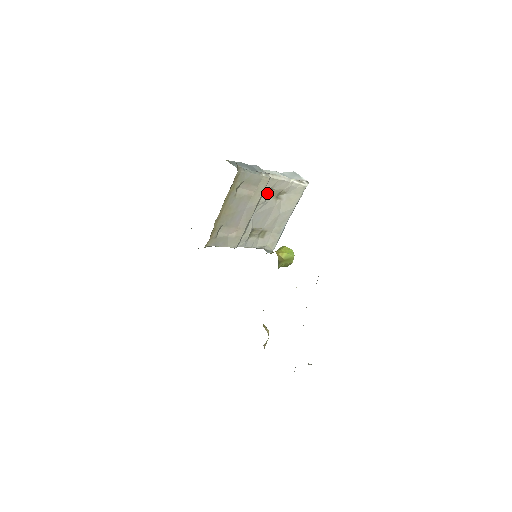
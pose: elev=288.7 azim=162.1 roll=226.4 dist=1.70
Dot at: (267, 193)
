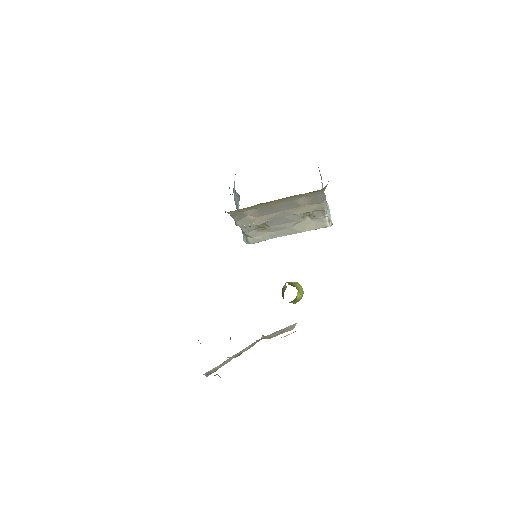
Dot at: (307, 212)
